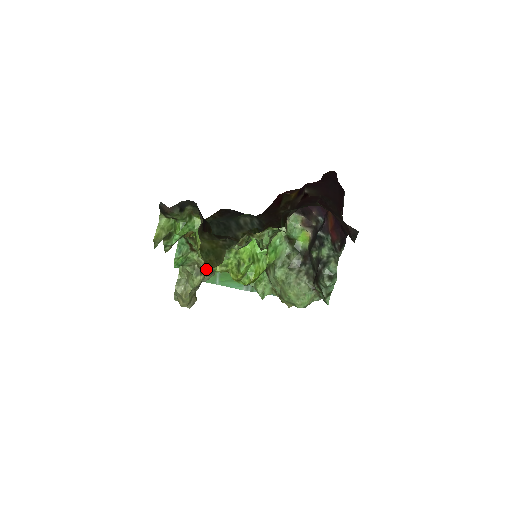
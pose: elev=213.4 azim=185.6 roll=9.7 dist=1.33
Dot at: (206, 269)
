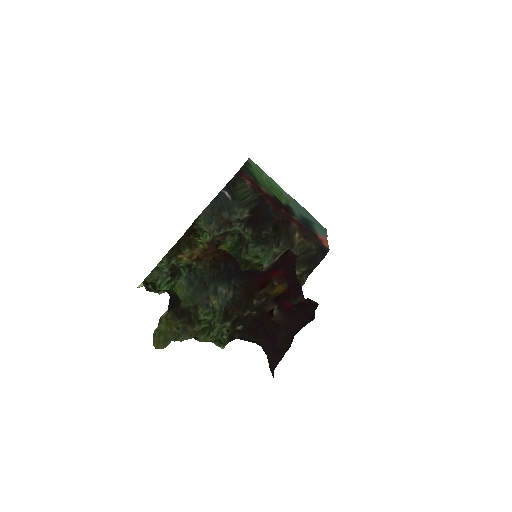
Dot at: occluded
